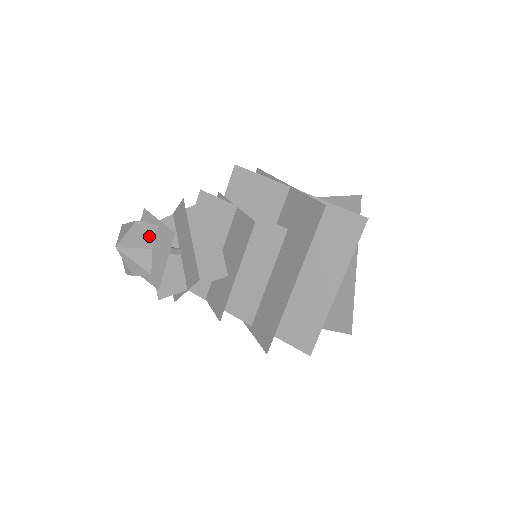
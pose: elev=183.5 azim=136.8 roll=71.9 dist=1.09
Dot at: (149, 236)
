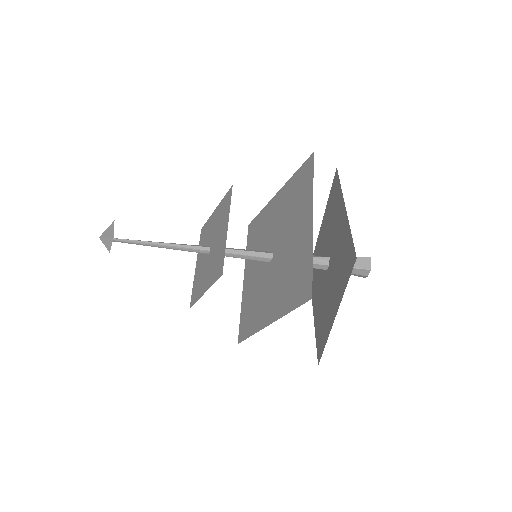
Dot at: occluded
